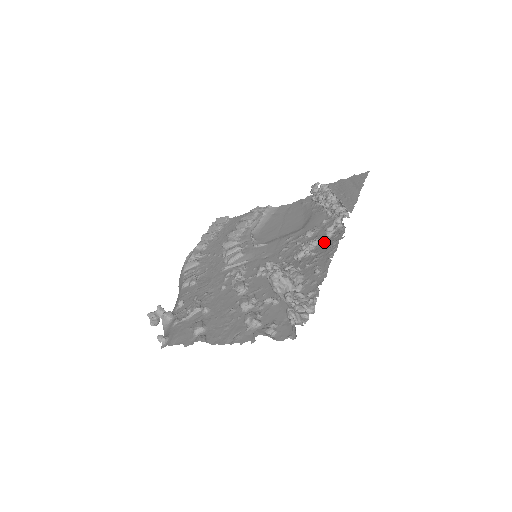
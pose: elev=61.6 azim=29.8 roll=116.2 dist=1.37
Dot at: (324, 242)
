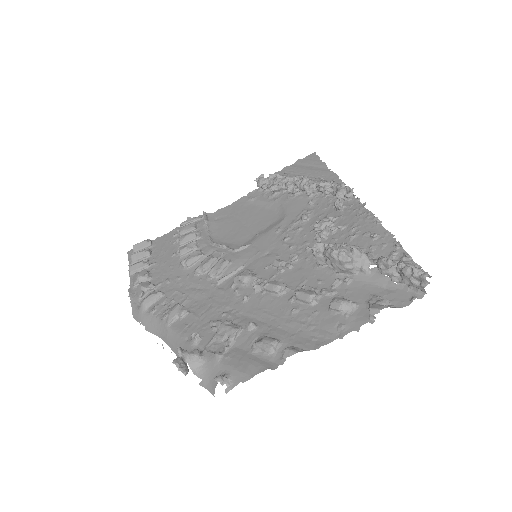
Dot at: (342, 215)
